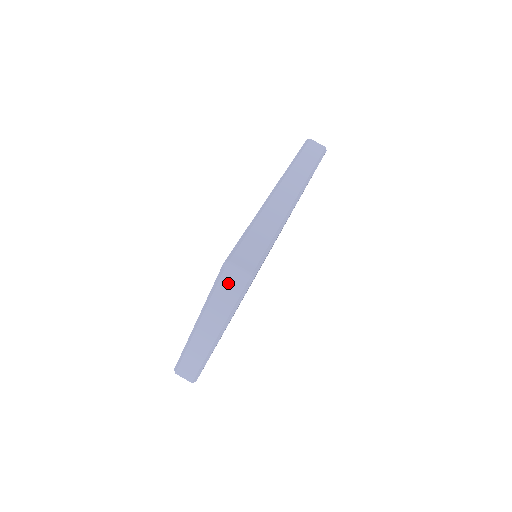
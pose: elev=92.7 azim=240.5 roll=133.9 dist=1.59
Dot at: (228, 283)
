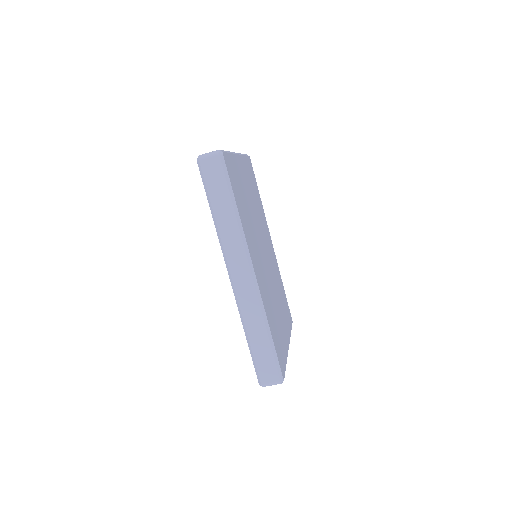
Dot at: occluded
